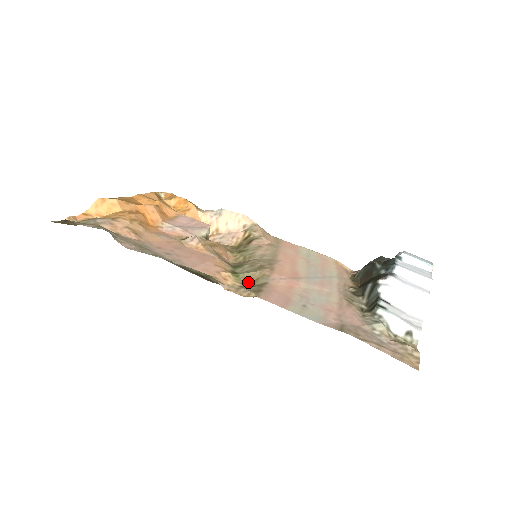
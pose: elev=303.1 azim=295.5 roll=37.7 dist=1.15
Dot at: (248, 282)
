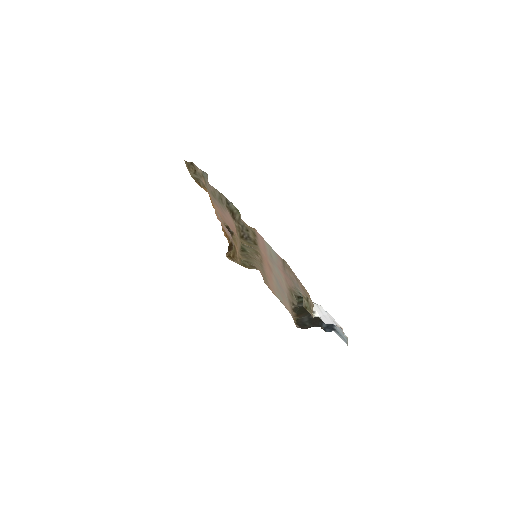
Dot at: (247, 245)
